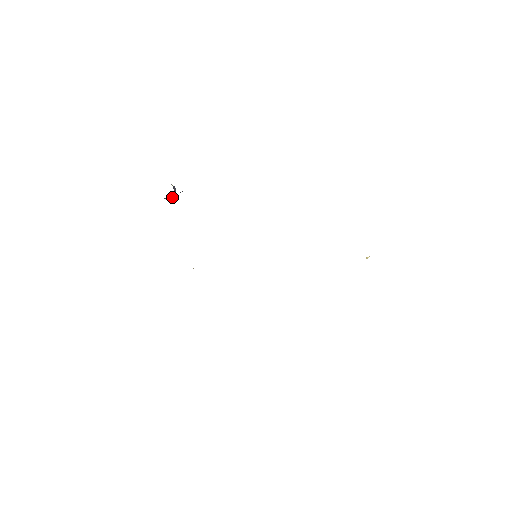
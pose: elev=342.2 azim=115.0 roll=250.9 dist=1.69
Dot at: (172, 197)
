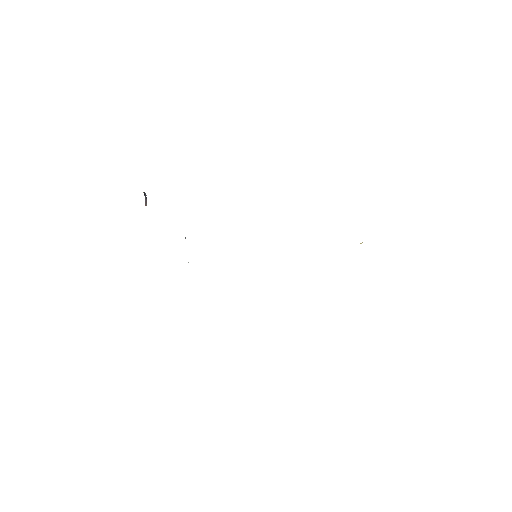
Dot at: occluded
